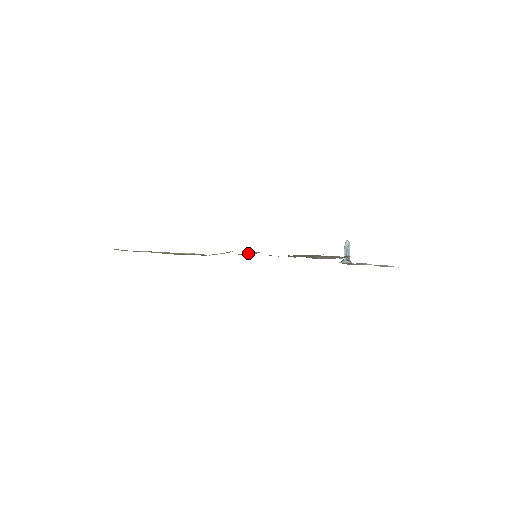
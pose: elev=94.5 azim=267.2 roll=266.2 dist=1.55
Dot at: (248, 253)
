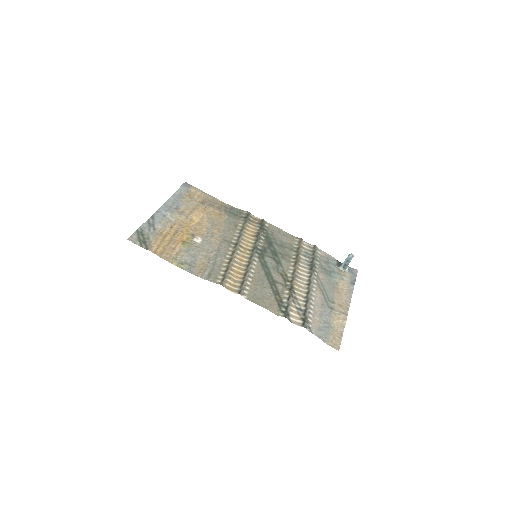
Dot at: (254, 244)
